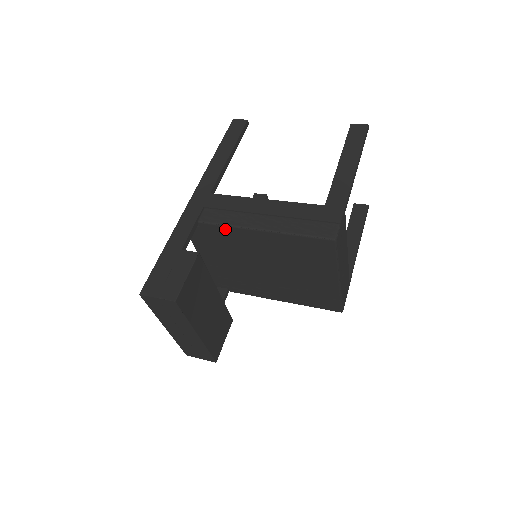
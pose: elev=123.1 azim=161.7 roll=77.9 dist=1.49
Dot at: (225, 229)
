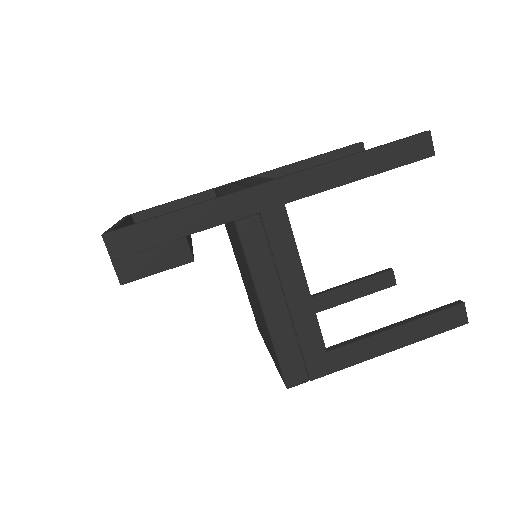
Dot at: (245, 258)
